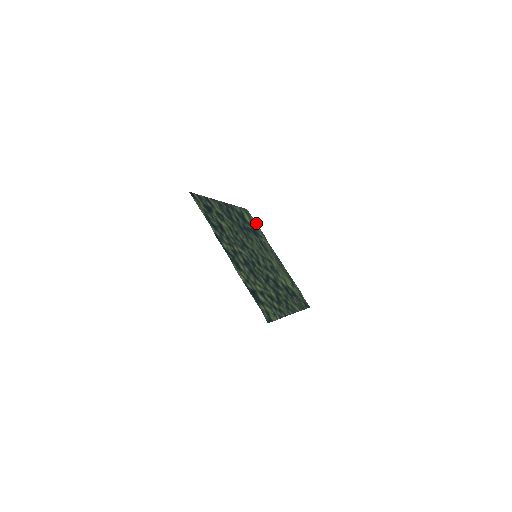
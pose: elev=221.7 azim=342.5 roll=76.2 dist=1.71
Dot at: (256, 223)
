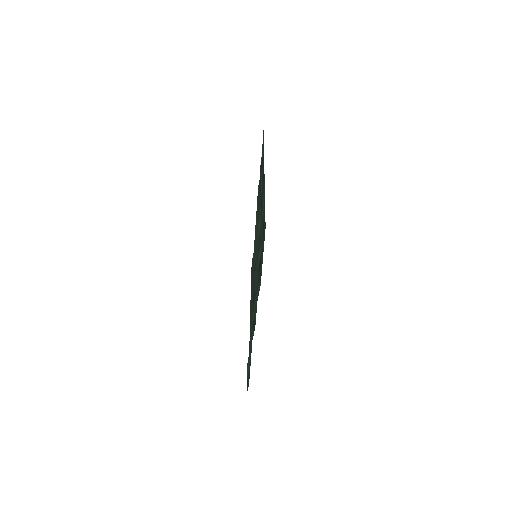
Dot at: occluded
